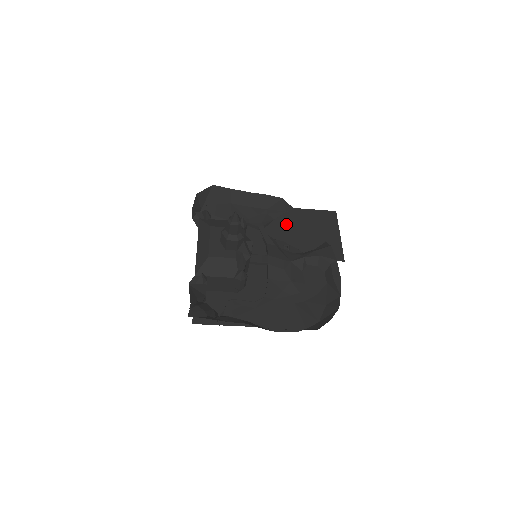
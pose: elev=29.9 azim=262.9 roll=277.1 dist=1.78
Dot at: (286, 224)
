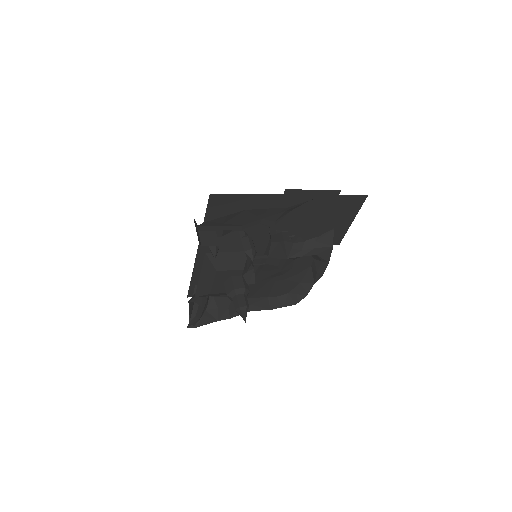
Dot at: (302, 215)
